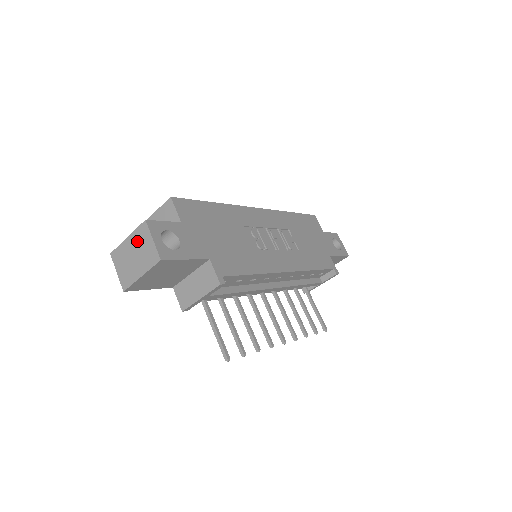
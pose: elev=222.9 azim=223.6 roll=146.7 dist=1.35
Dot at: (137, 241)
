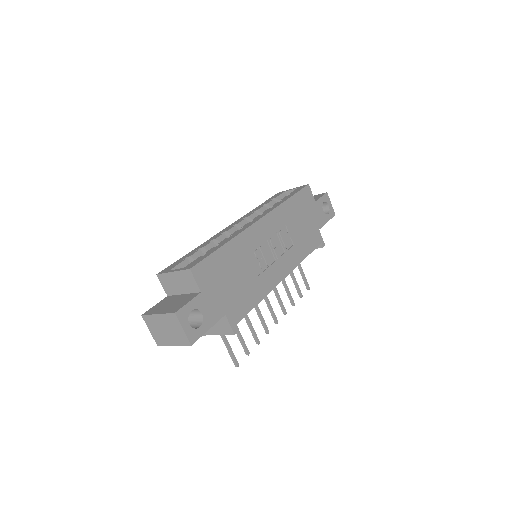
Dot at: (168, 322)
